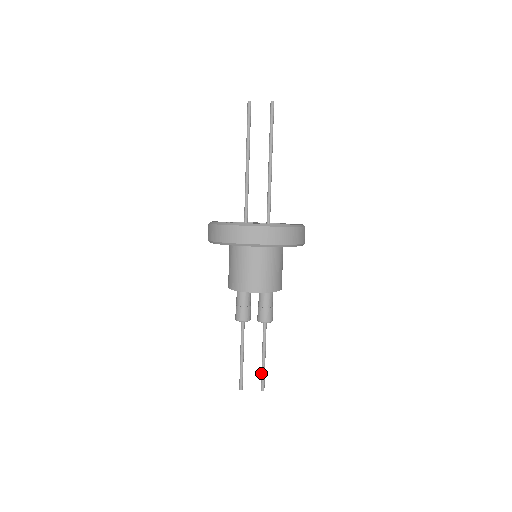
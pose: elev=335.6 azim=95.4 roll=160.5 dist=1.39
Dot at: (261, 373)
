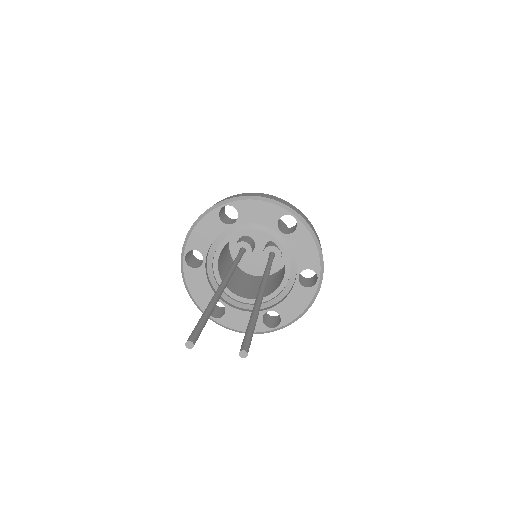
Dot at: occluded
